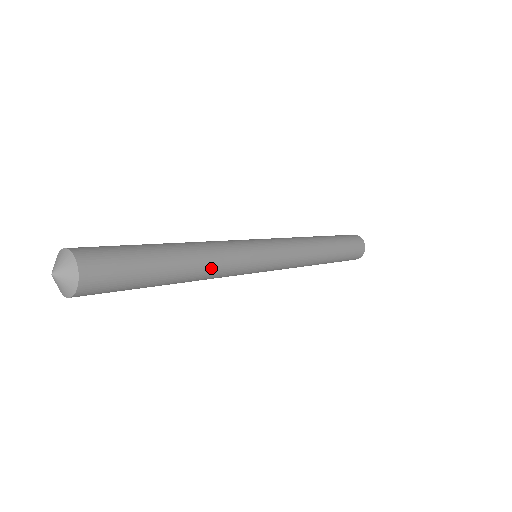
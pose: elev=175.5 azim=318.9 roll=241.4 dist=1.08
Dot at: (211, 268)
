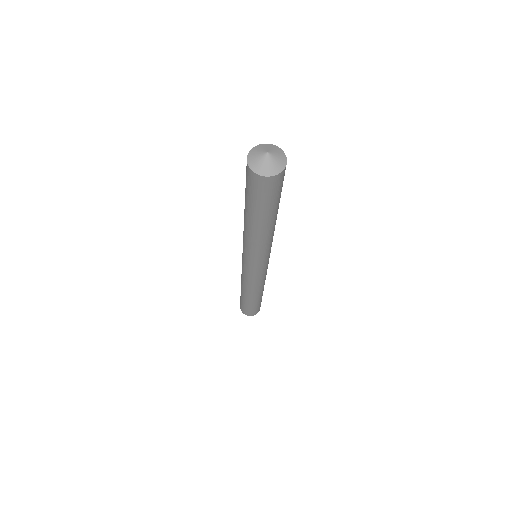
Dot at: occluded
